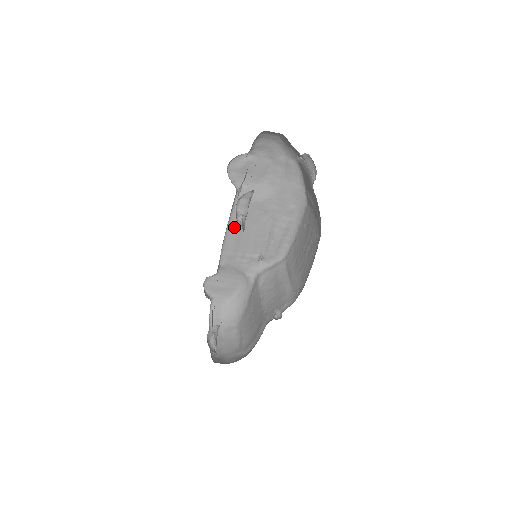
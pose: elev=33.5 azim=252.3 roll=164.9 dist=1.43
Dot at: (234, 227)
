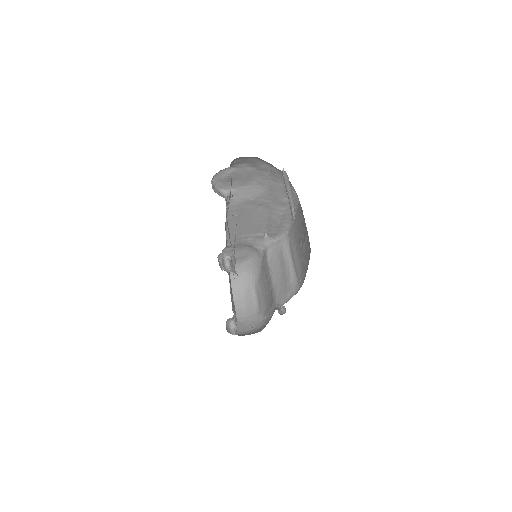
Dot at: (233, 220)
